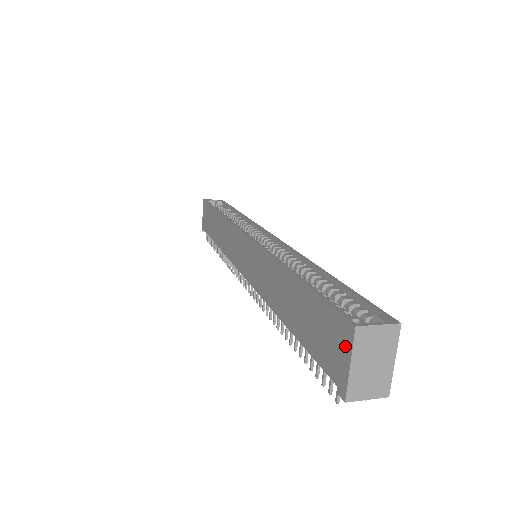
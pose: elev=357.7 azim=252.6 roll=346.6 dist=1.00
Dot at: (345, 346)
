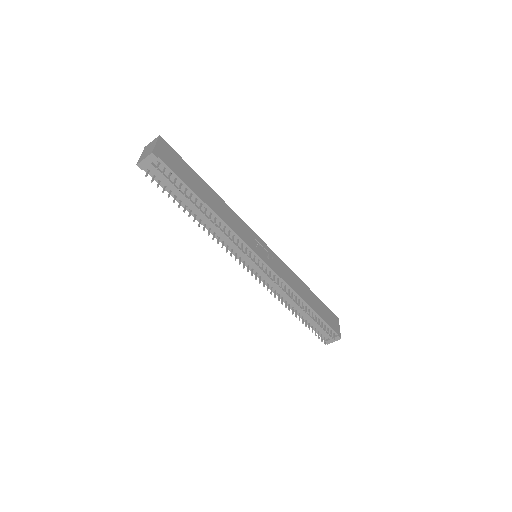
Dot at: occluded
